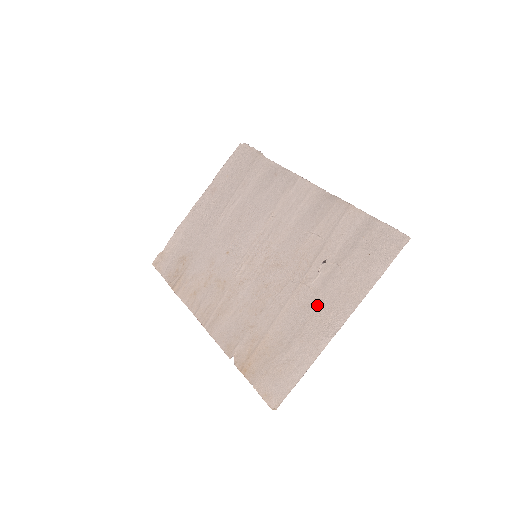
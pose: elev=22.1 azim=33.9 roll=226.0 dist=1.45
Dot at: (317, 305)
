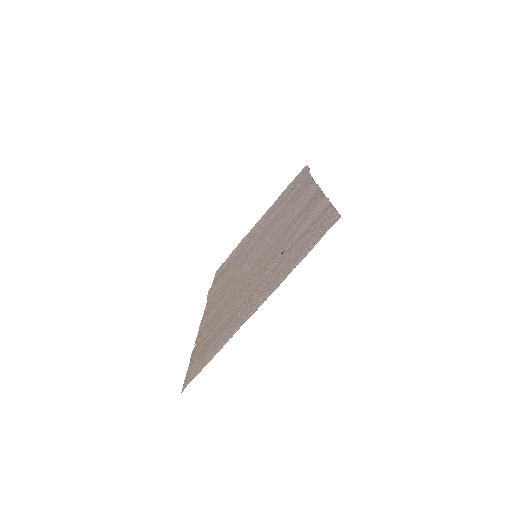
Dot at: (255, 293)
